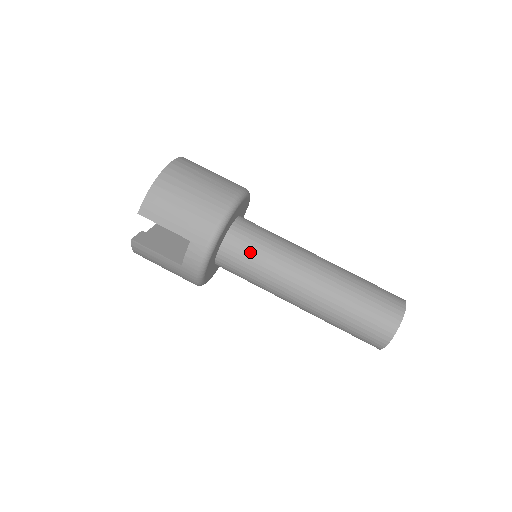
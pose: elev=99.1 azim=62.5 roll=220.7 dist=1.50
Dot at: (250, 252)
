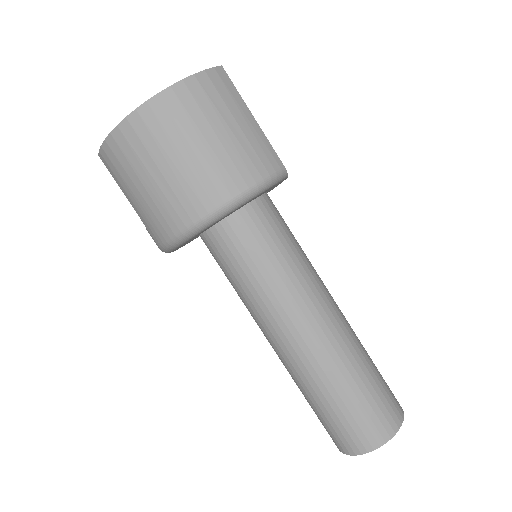
Dot at: (227, 268)
